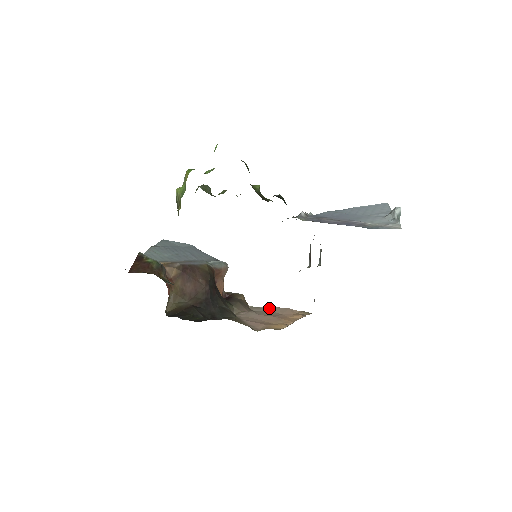
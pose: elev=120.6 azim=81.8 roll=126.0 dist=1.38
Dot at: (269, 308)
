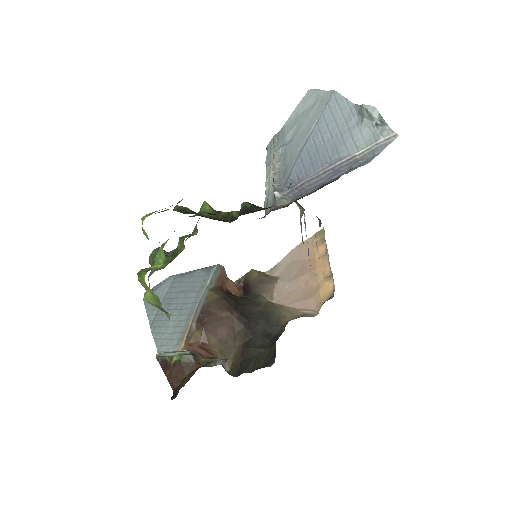
Dot at: (285, 259)
